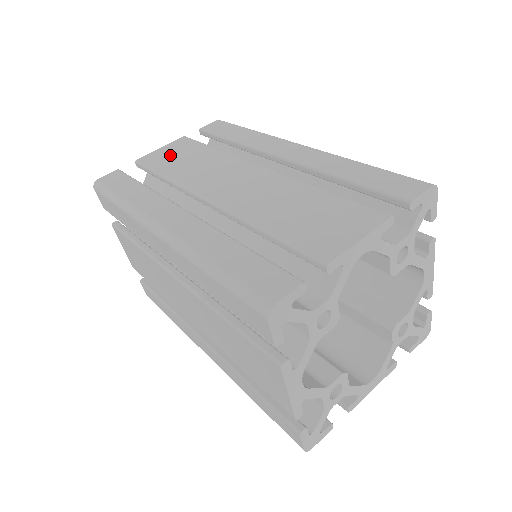
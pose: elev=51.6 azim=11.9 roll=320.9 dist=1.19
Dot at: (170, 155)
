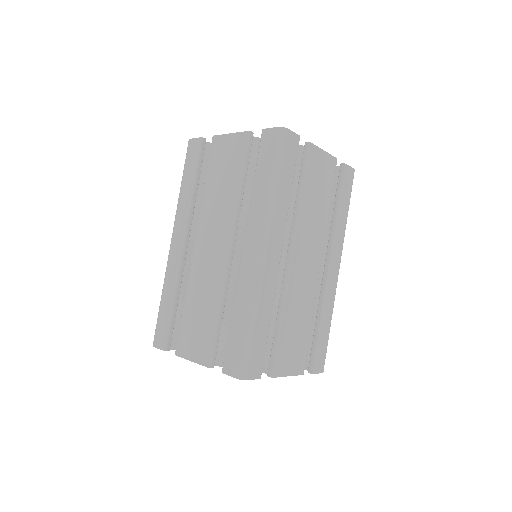
Dot at: (320, 172)
